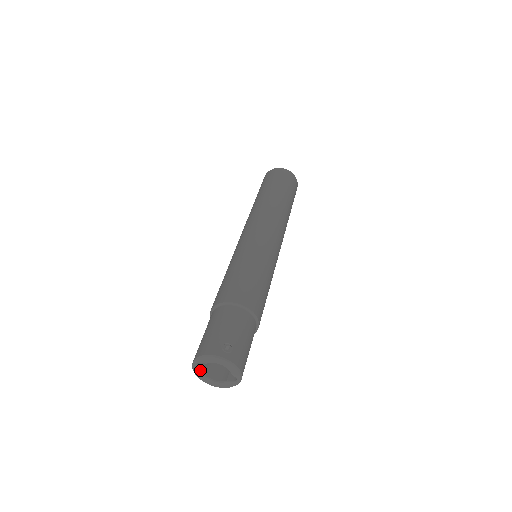
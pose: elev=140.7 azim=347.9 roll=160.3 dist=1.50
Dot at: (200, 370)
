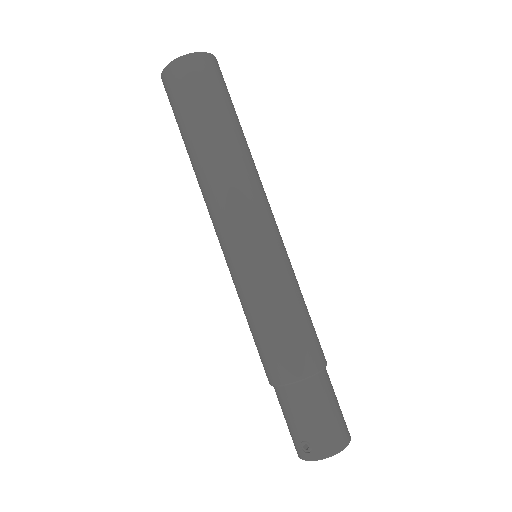
Dot at: occluded
